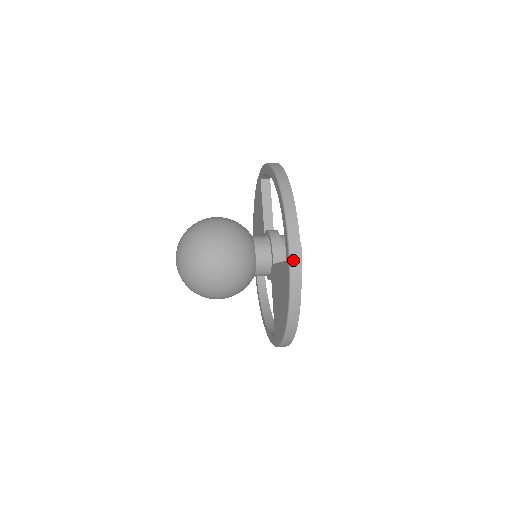
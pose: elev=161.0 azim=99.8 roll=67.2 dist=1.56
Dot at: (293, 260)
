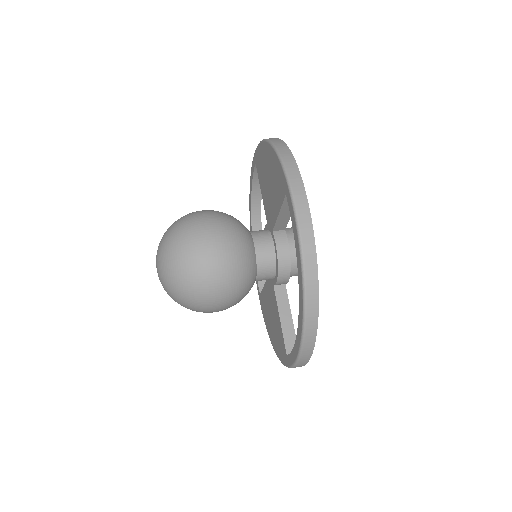
Dot at: occluded
